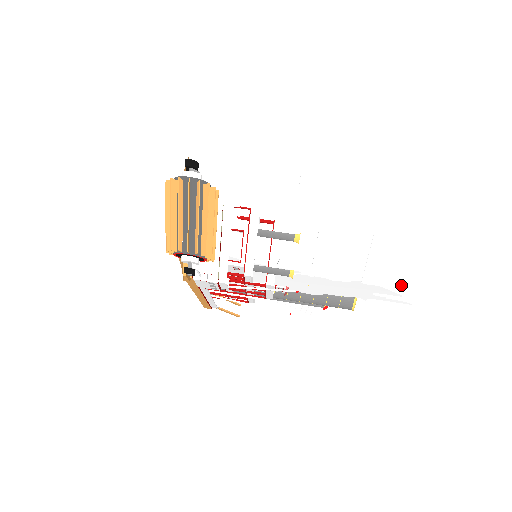
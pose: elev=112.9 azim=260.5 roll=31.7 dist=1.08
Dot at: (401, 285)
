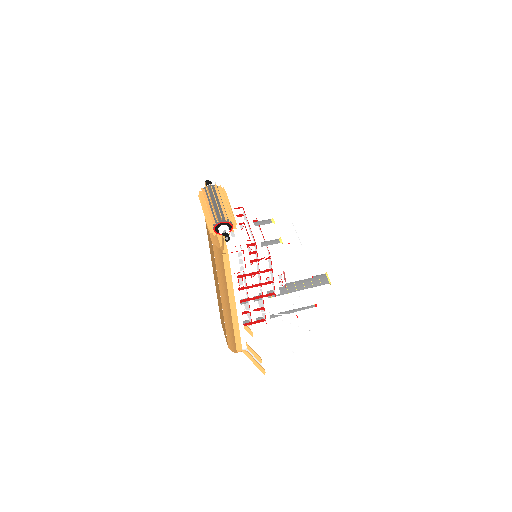
Dot at: (339, 238)
